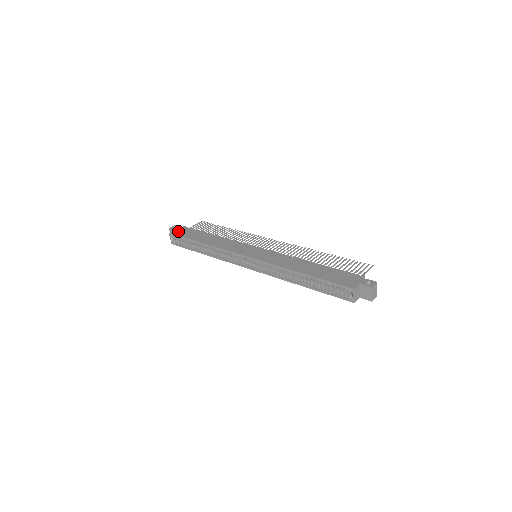
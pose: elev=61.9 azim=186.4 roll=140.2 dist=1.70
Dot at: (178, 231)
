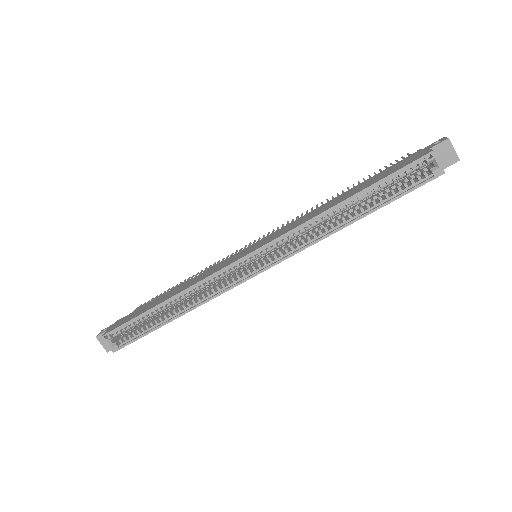
Dot at: (114, 326)
